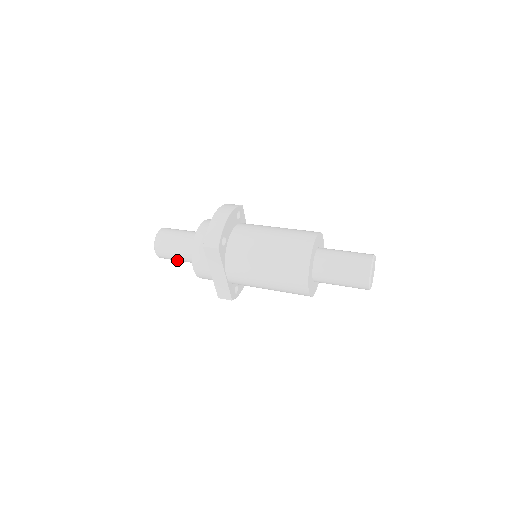
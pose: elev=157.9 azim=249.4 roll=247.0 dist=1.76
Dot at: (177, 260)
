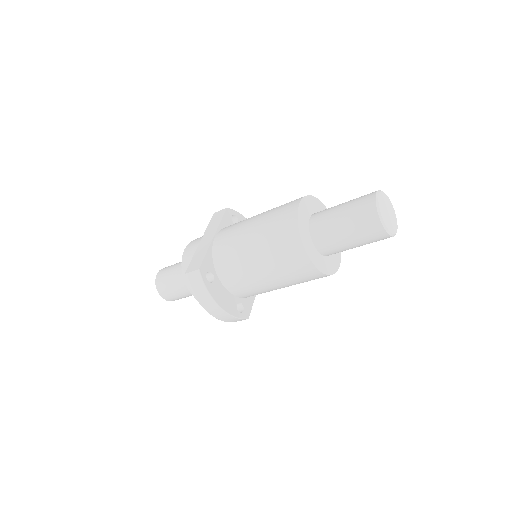
Dot at: (171, 278)
